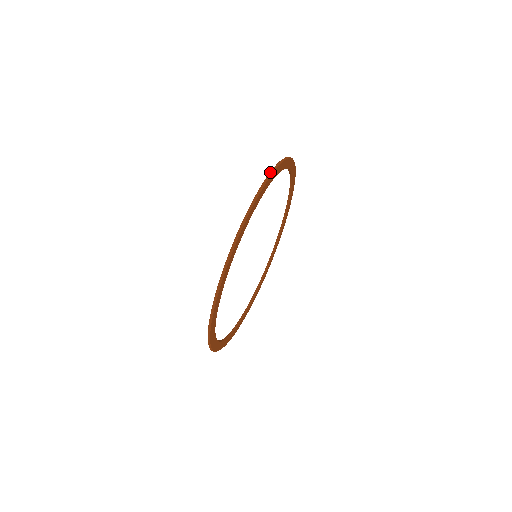
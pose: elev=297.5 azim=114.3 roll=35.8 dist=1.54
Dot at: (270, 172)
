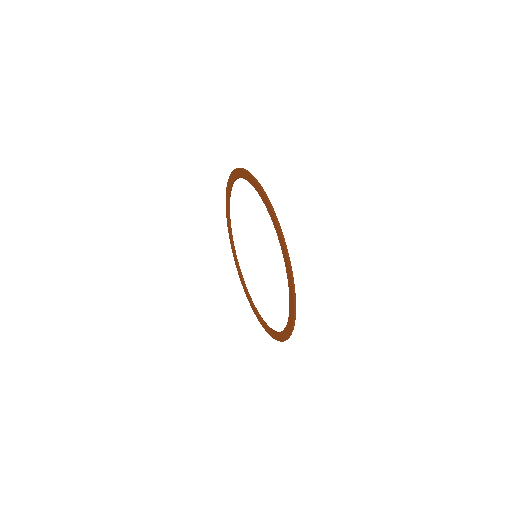
Dot at: (235, 169)
